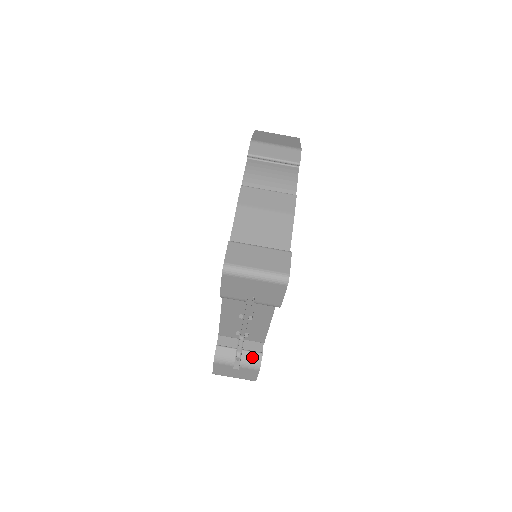
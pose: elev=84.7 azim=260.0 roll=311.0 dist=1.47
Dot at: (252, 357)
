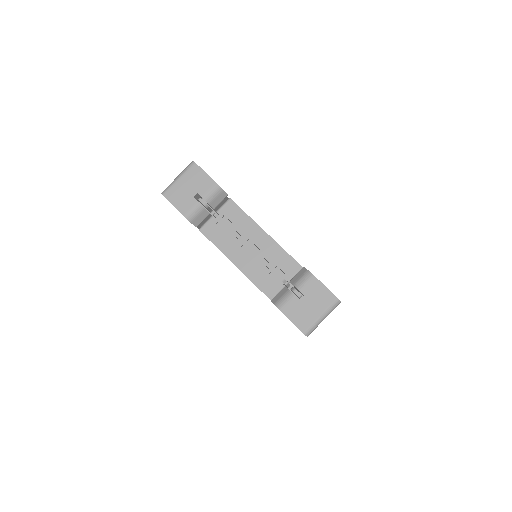
Dot at: (299, 276)
